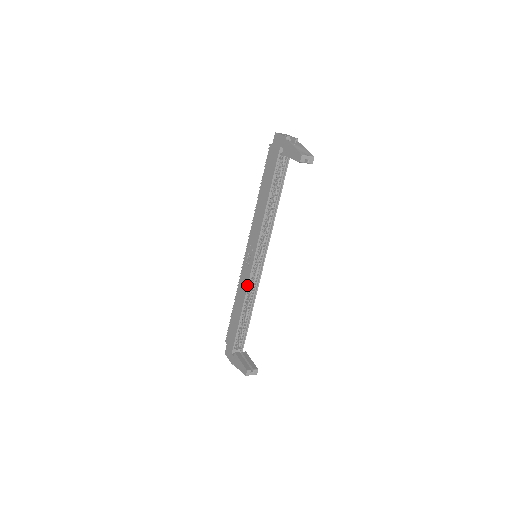
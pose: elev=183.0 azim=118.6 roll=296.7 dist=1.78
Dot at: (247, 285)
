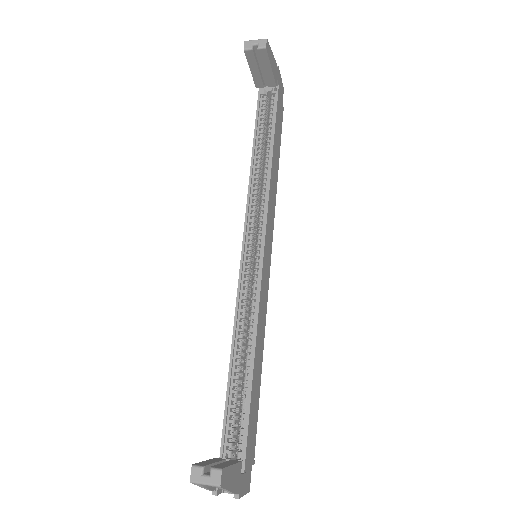
Dot at: (236, 302)
